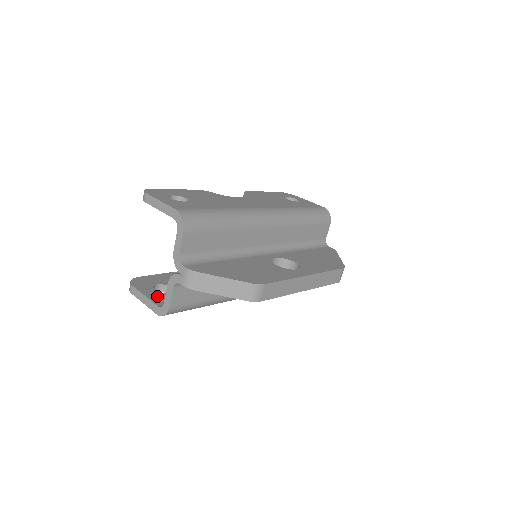
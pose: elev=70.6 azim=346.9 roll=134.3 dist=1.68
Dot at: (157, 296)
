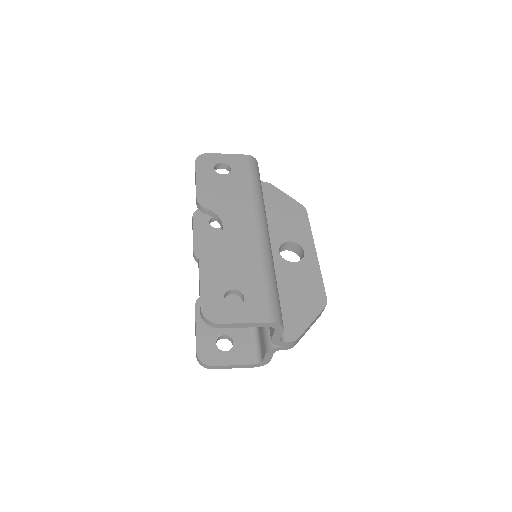
Dot at: (238, 356)
